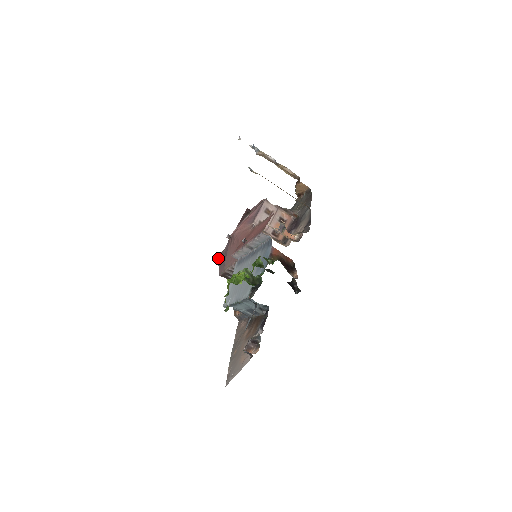
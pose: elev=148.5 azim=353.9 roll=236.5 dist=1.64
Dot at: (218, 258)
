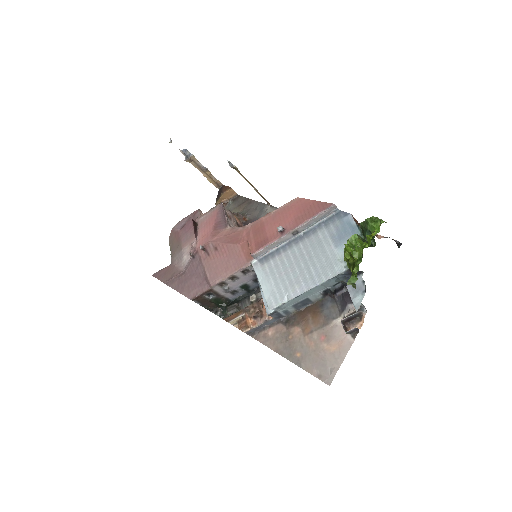
Dot at: (169, 284)
